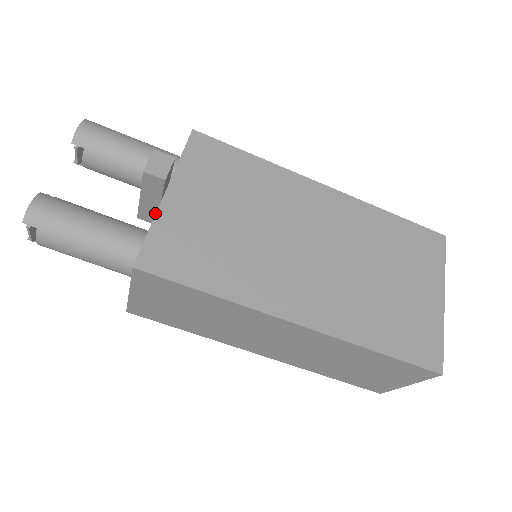
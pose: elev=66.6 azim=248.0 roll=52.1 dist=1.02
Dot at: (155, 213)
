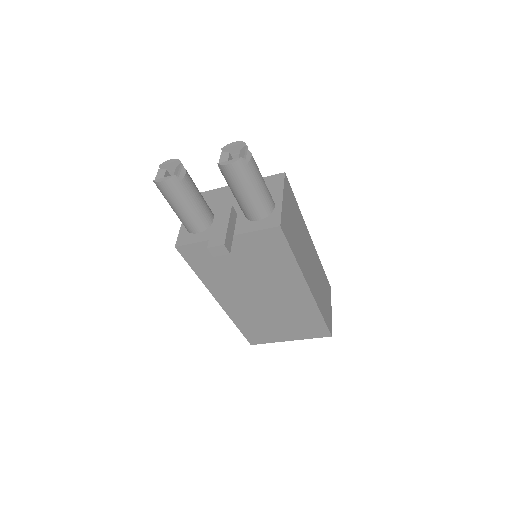
Dot at: occluded
